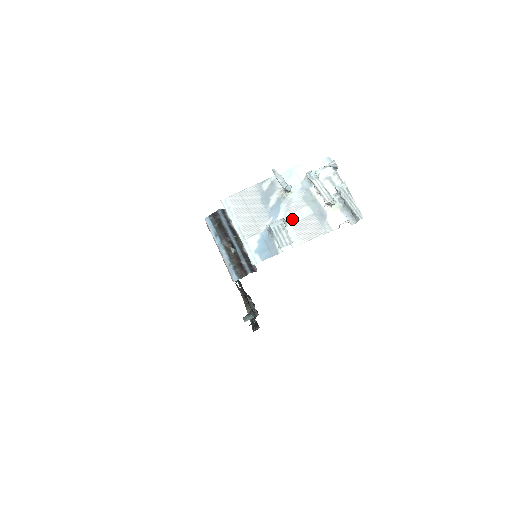
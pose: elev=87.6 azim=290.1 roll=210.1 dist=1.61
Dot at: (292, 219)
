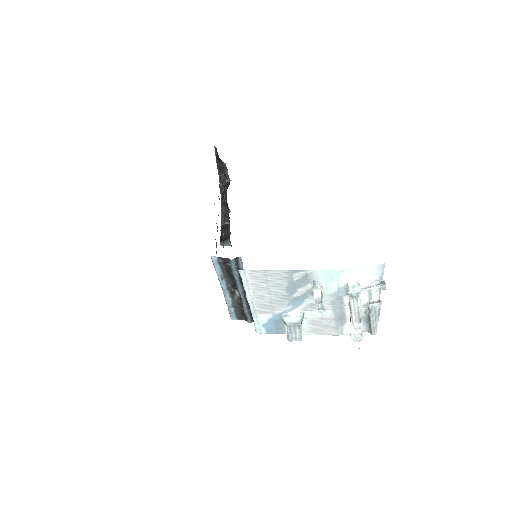
Dot at: (311, 315)
